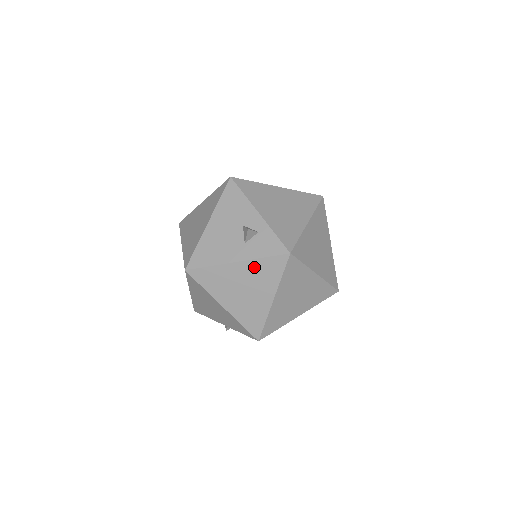
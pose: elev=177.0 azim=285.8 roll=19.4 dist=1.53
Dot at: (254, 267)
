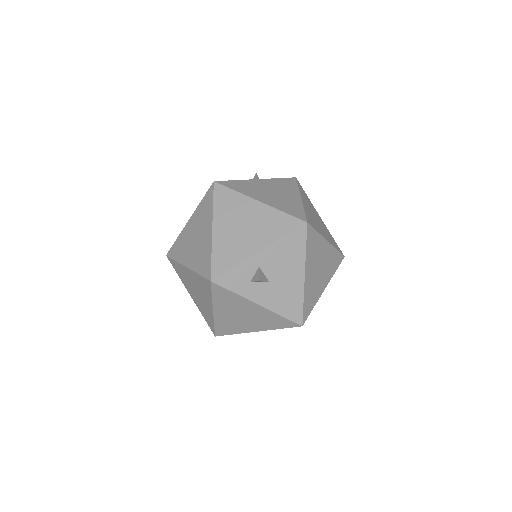
Dot at: (273, 182)
